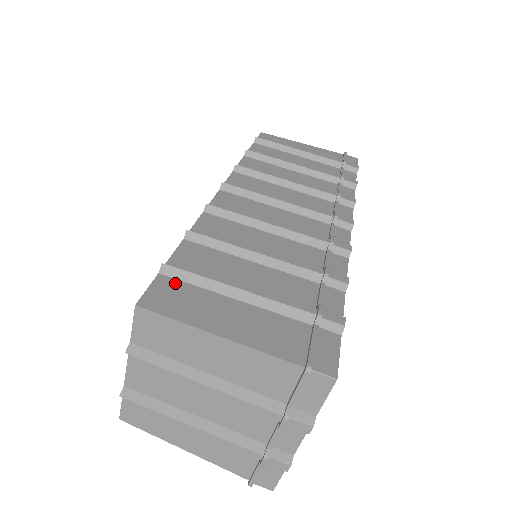
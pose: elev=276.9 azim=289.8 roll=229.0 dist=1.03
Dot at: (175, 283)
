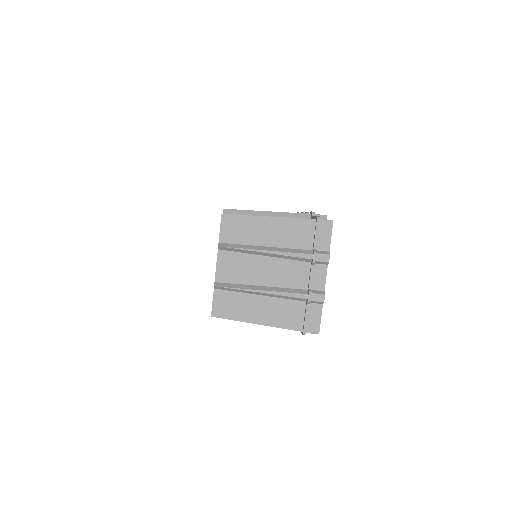
Dot at: occluded
